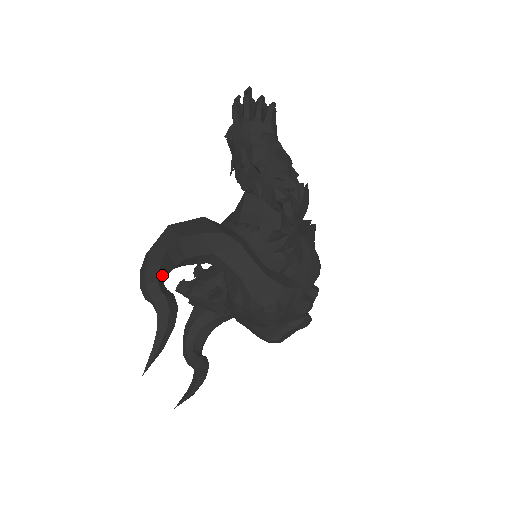
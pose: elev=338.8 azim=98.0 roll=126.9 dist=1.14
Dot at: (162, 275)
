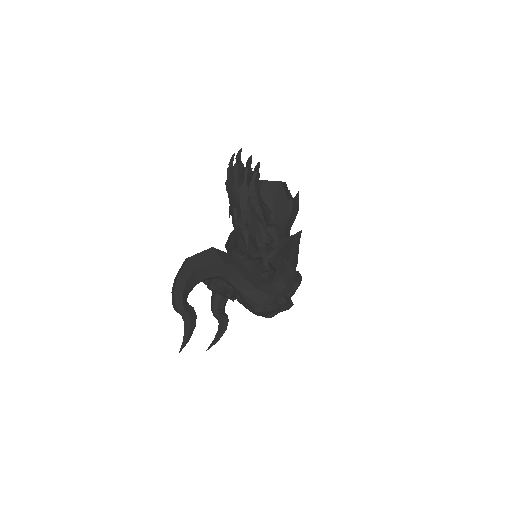
Dot at: (185, 296)
